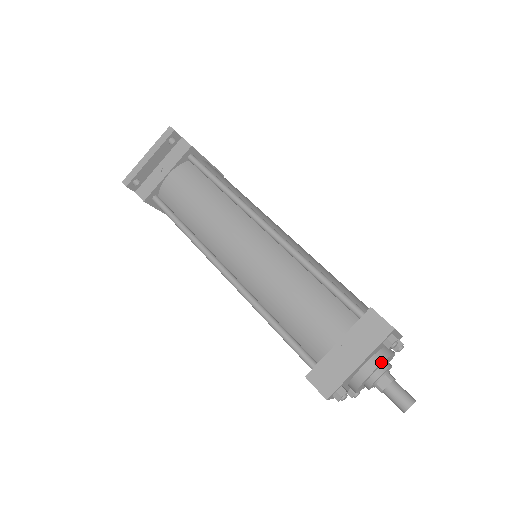
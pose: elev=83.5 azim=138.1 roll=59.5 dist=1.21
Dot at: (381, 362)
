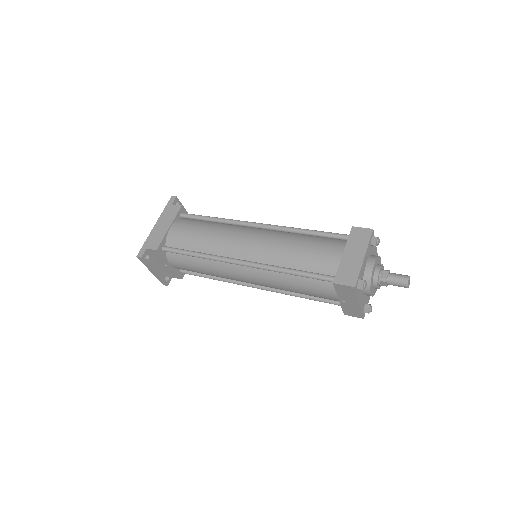
Dot at: (369, 287)
